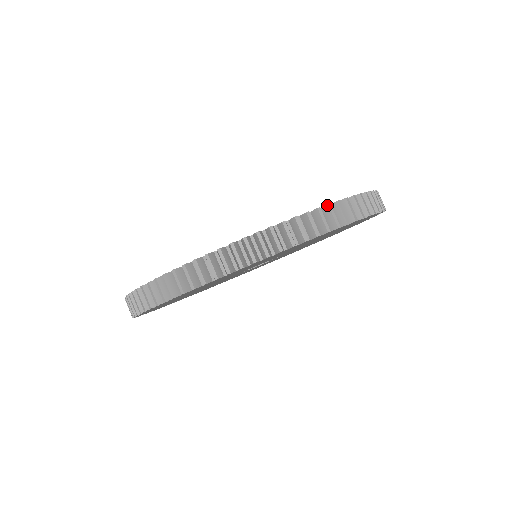
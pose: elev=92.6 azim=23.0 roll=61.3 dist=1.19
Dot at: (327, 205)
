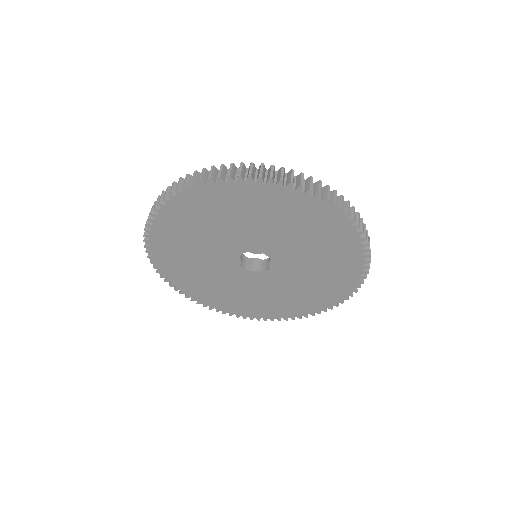
Dot at: (261, 164)
